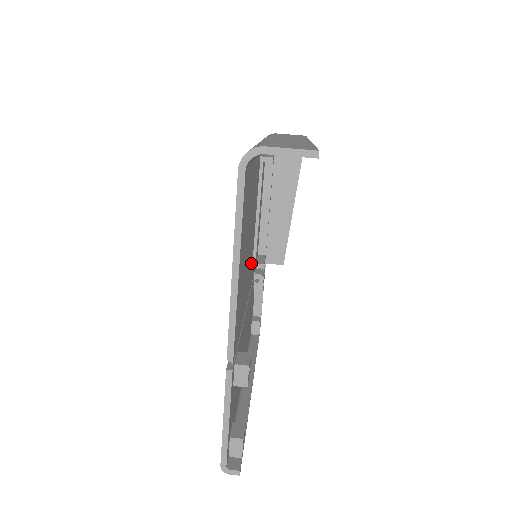
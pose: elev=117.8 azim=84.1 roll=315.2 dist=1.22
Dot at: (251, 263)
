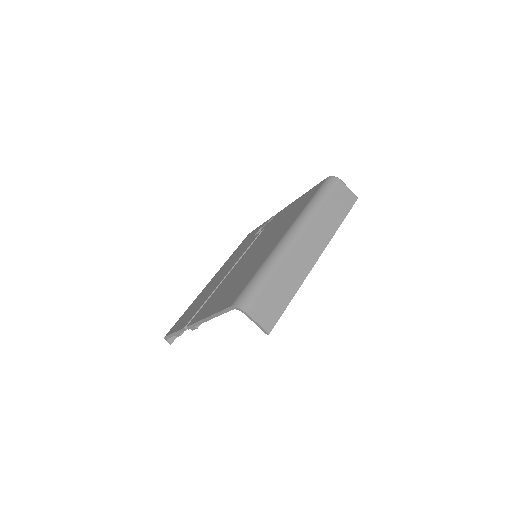
Dot at: occluded
